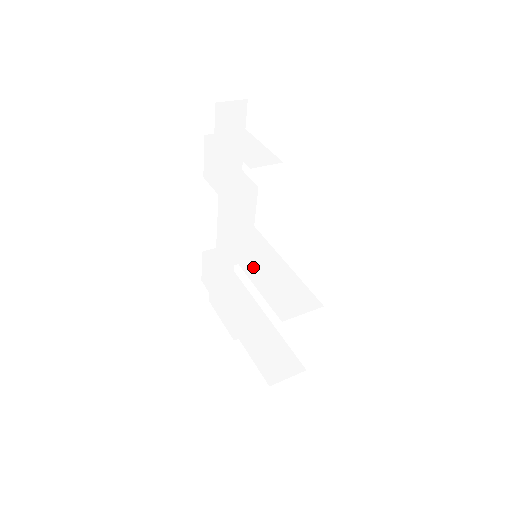
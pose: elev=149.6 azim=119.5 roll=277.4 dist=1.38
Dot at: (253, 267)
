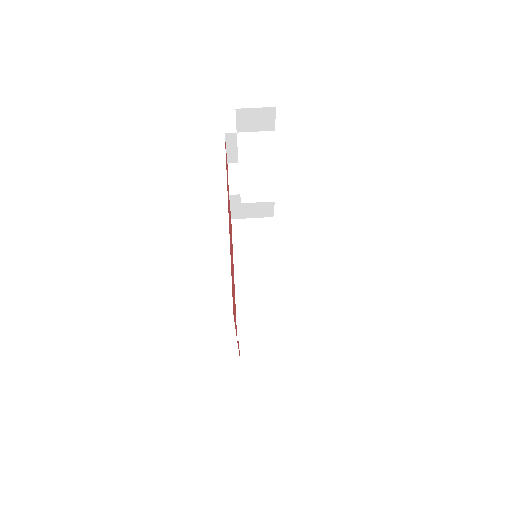
Dot at: (245, 270)
